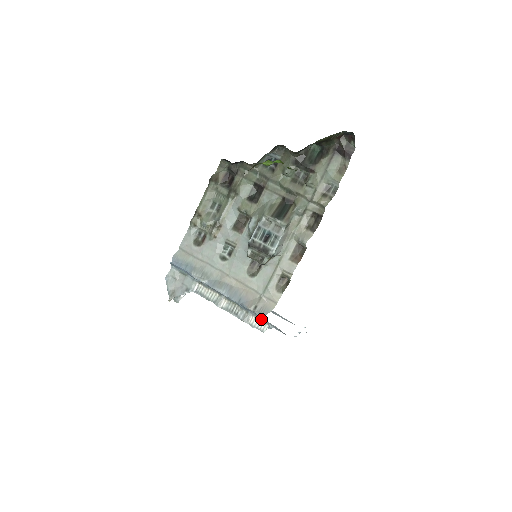
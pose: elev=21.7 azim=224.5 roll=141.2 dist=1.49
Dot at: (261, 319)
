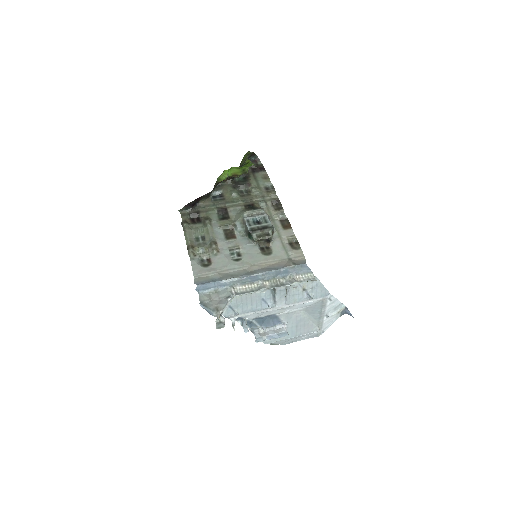
Dot at: (304, 273)
